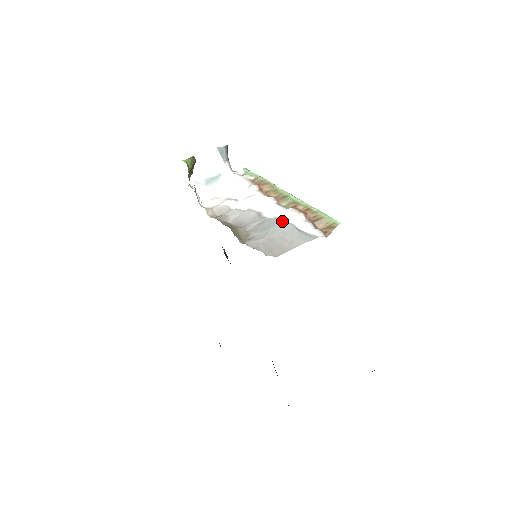
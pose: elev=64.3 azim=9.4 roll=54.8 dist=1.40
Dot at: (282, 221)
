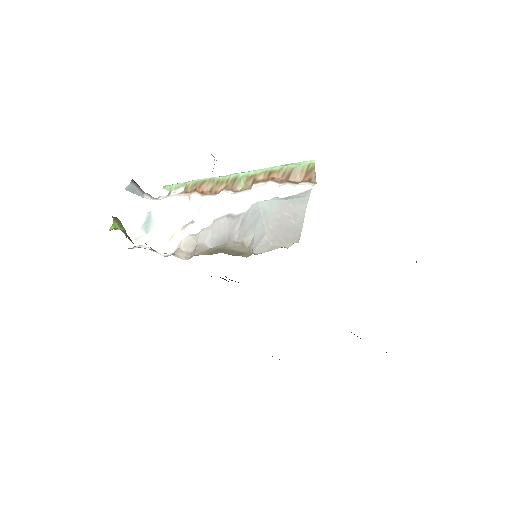
Dot at: (262, 204)
